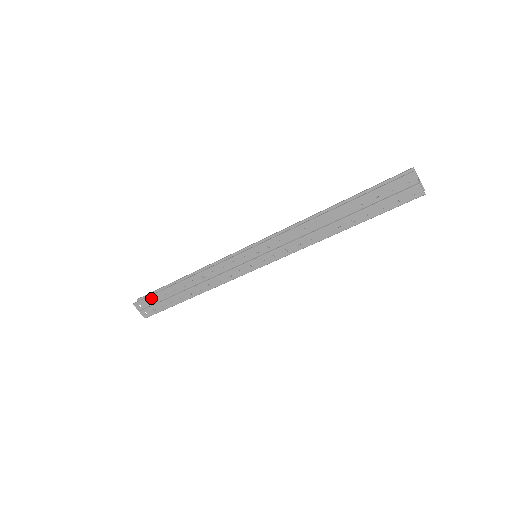
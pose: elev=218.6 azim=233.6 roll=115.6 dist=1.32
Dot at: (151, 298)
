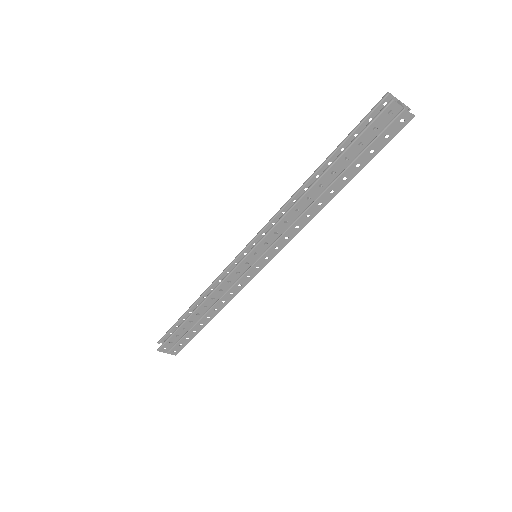
Dot at: (171, 338)
